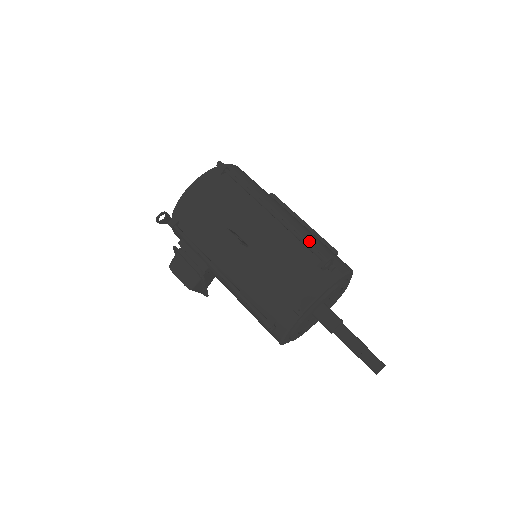
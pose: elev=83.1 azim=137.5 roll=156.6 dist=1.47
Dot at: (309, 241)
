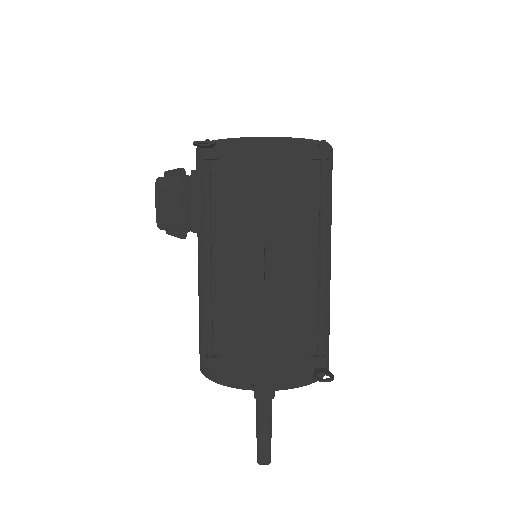
Dot at: (324, 318)
